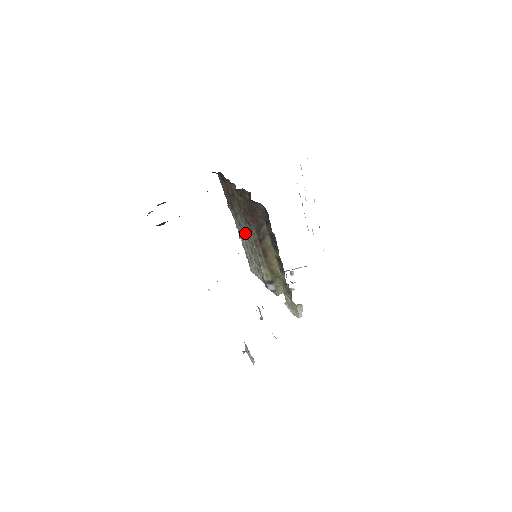
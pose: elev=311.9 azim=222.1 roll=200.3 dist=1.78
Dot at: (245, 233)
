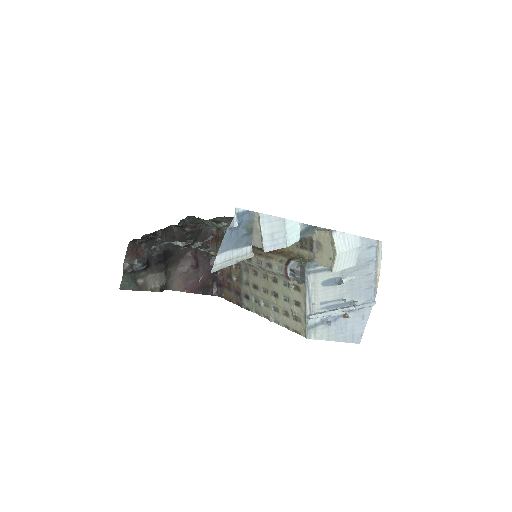
Dot at: (259, 291)
